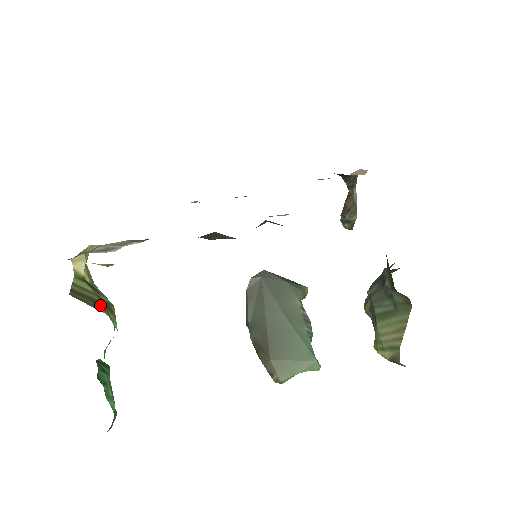
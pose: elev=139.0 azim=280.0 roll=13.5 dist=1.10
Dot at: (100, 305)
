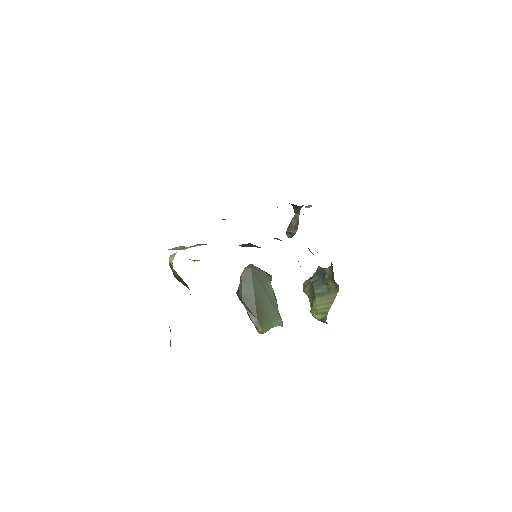
Dot at: (186, 284)
